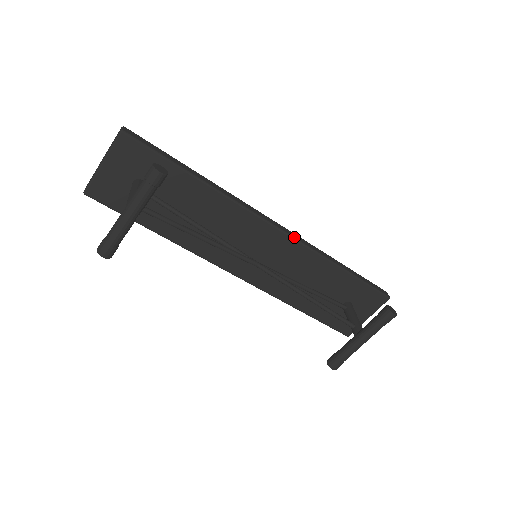
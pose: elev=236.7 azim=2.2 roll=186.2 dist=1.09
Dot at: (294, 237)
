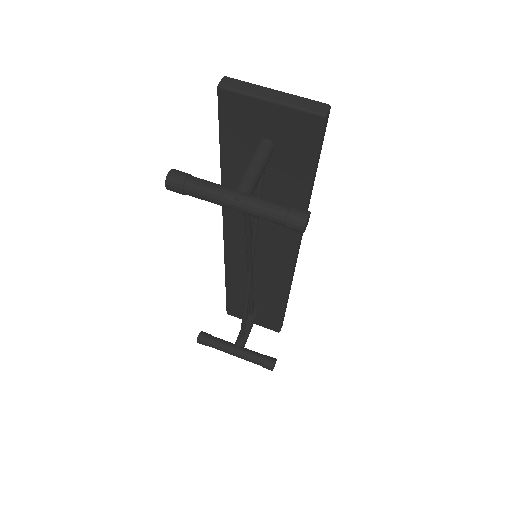
Dot at: occluded
